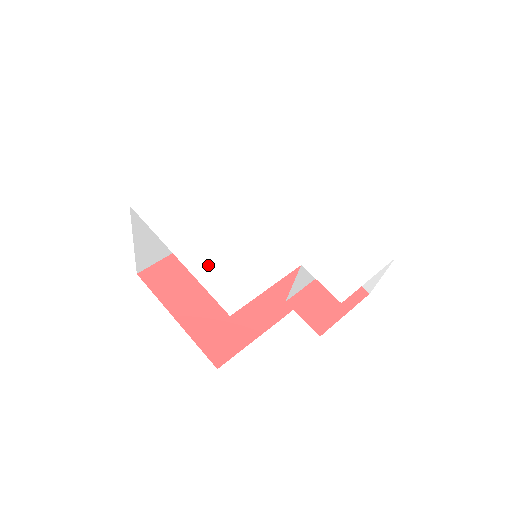
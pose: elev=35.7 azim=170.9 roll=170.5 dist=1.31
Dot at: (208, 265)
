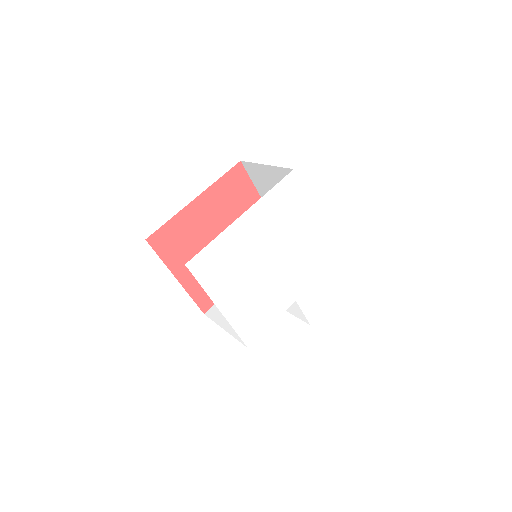
Dot at: (239, 312)
